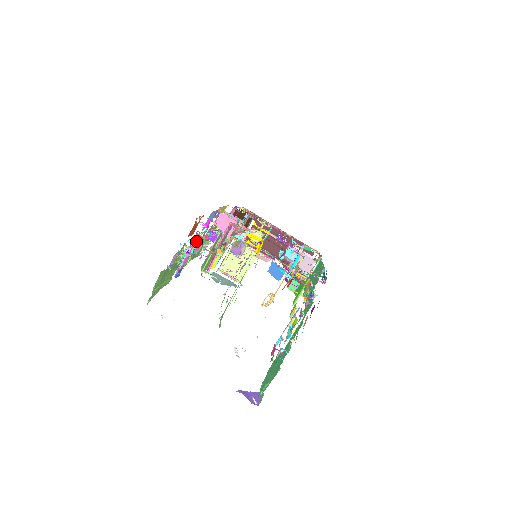
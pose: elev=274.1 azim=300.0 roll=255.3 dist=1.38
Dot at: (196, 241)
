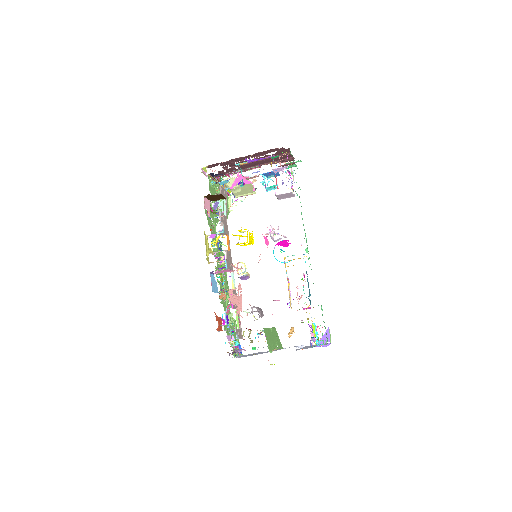
Dot at: (225, 312)
